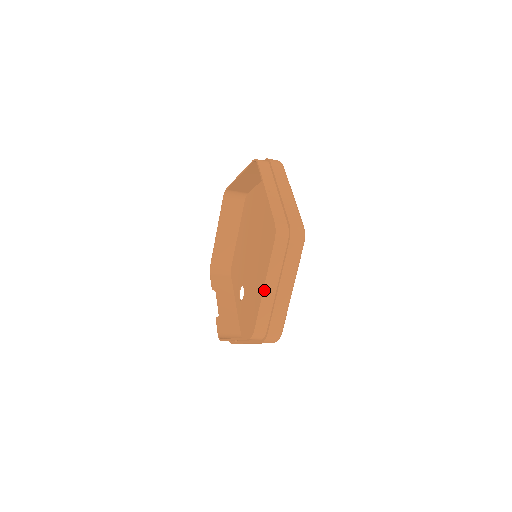
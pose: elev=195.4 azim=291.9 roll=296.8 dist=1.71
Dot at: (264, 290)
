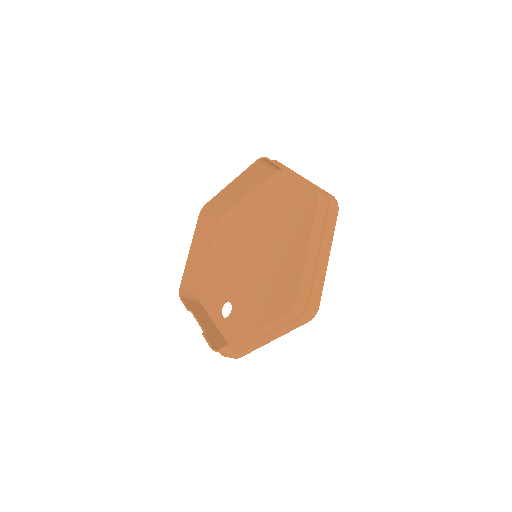
Dot at: (308, 252)
